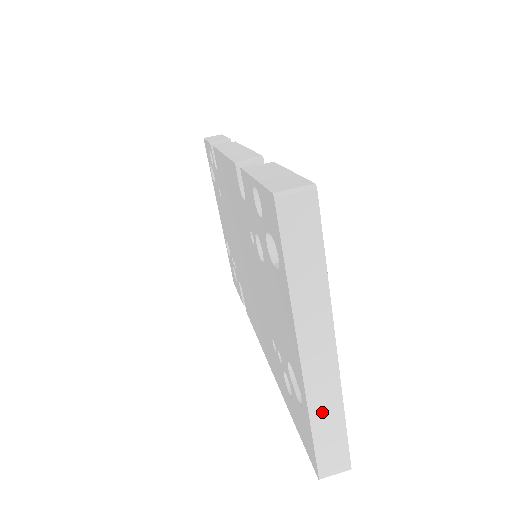
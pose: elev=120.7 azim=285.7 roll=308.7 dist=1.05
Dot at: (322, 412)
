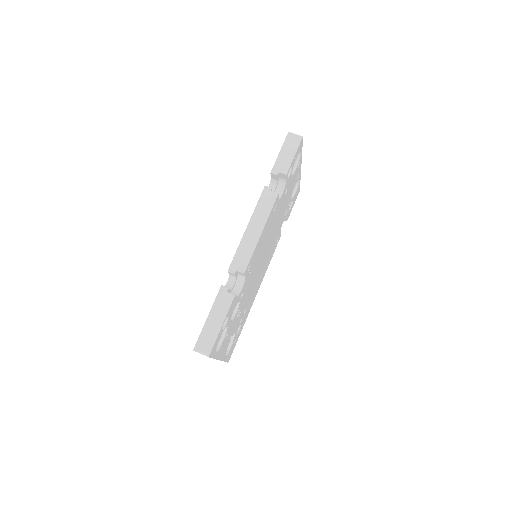
Dot at: occluded
